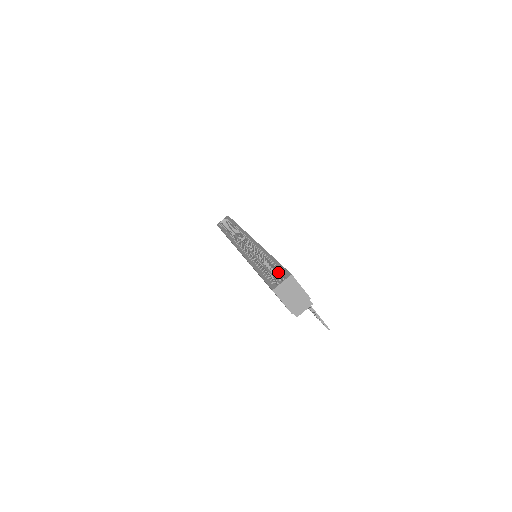
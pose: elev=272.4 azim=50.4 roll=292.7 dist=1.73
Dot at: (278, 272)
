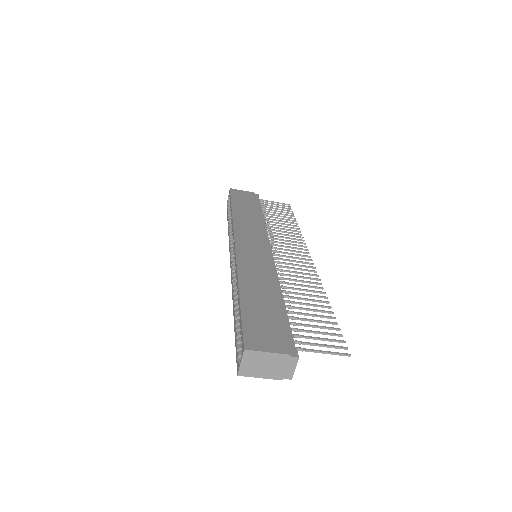
Dot at: occluded
